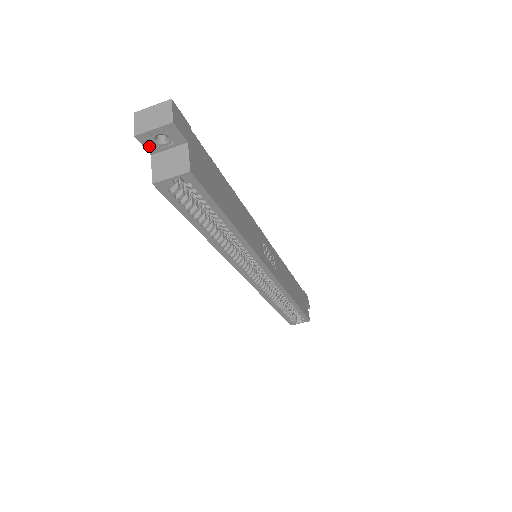
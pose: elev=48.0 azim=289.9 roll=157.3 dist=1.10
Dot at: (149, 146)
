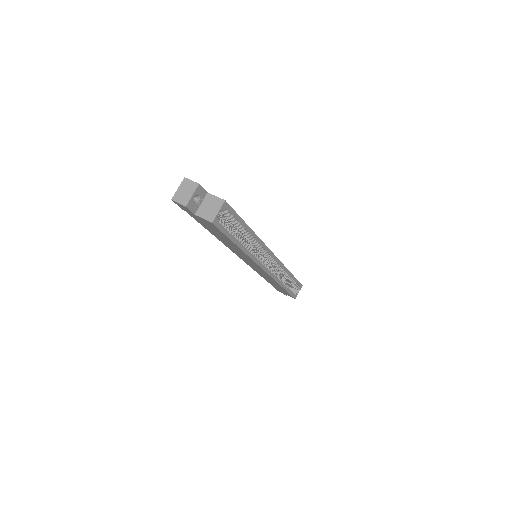
Dot at: (192, 209)
